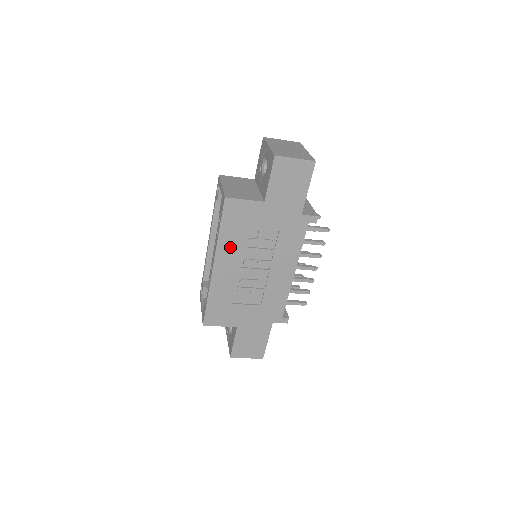
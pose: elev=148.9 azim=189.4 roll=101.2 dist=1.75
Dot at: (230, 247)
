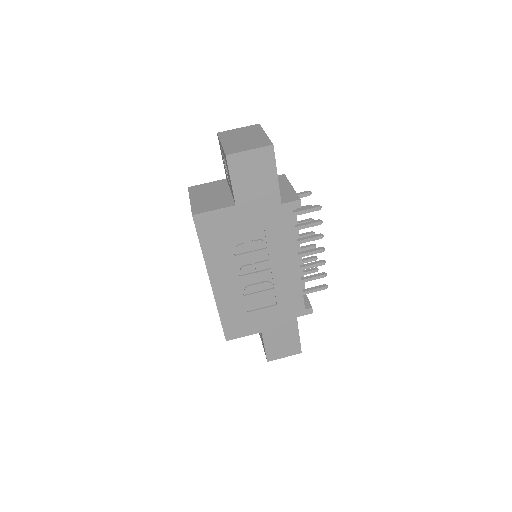
Dot at: (220, 261)
